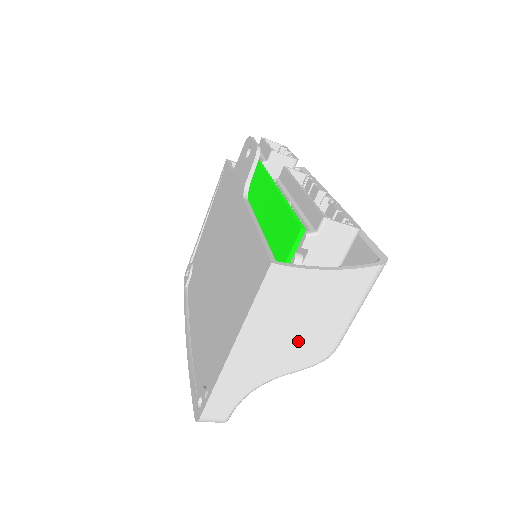
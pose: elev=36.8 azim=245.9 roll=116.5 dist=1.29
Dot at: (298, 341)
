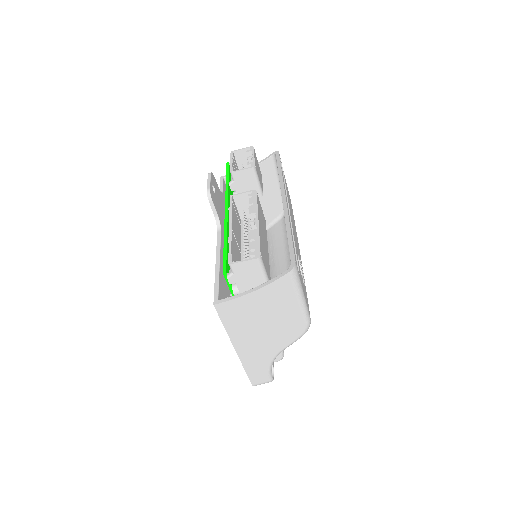
Dot at: (275, 330)
